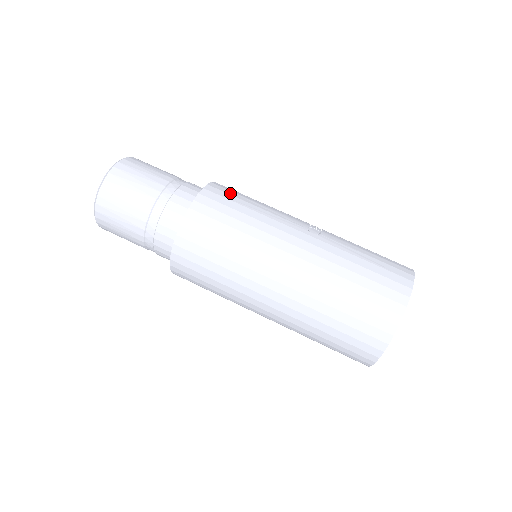
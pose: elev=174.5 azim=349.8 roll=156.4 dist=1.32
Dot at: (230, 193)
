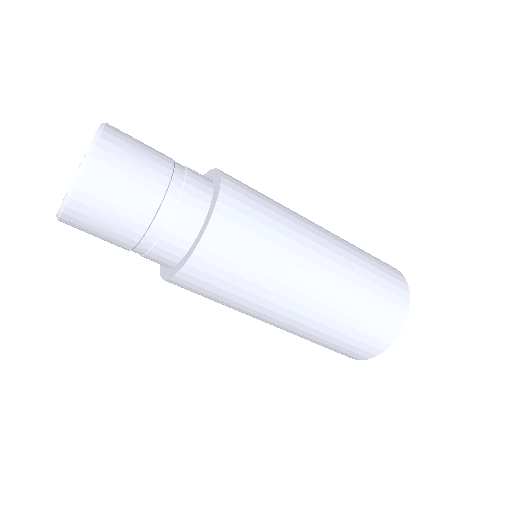
Dot at: occluded
